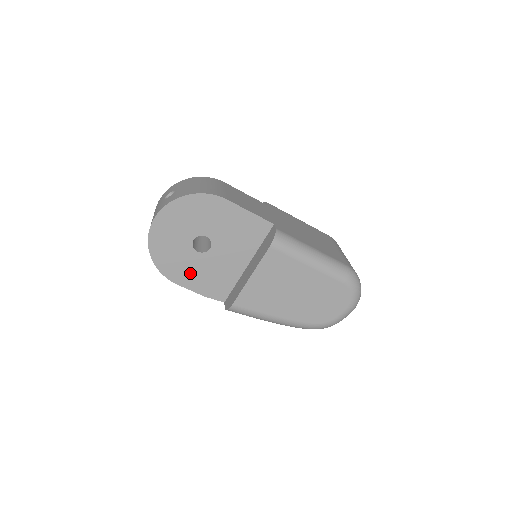
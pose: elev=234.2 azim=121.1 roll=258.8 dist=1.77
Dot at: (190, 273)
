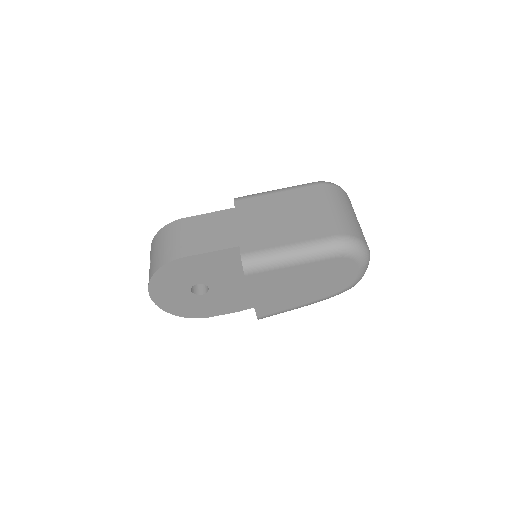
Dot at: (212, 307)
